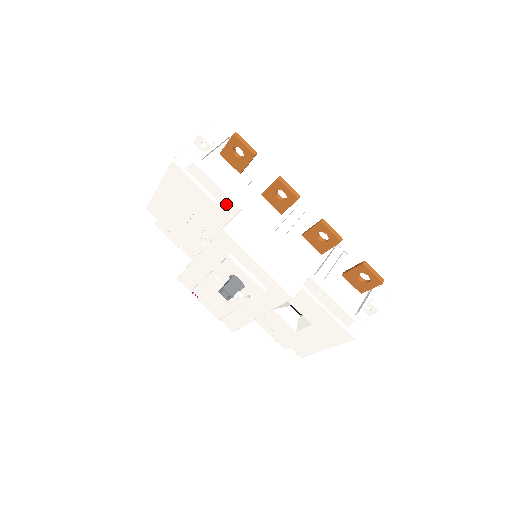
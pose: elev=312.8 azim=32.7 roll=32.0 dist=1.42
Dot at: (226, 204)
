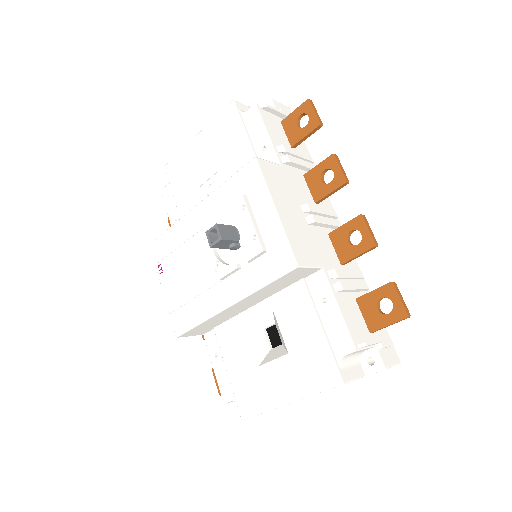
Dot at: (265, 158)
